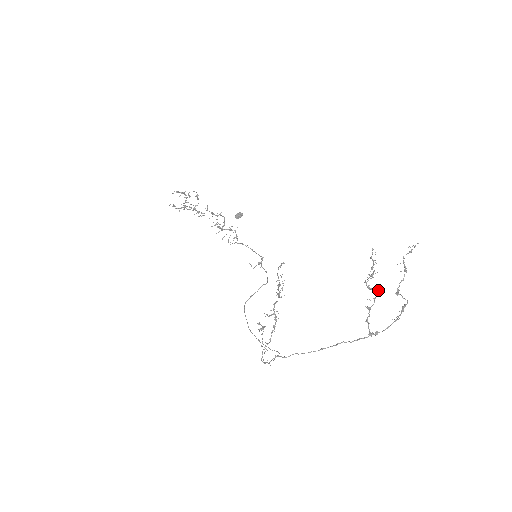
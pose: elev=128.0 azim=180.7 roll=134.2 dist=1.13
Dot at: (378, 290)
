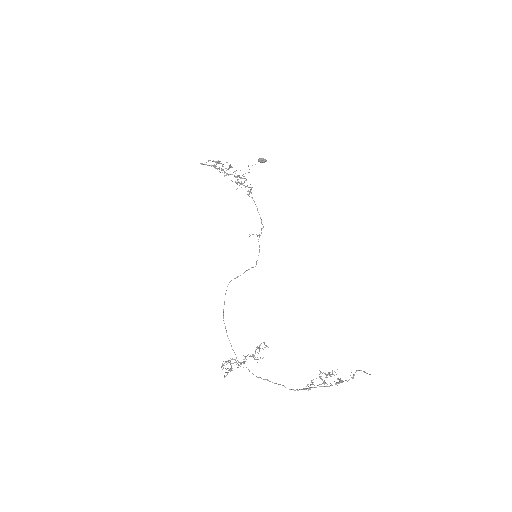
Dot at: (325, 382)
